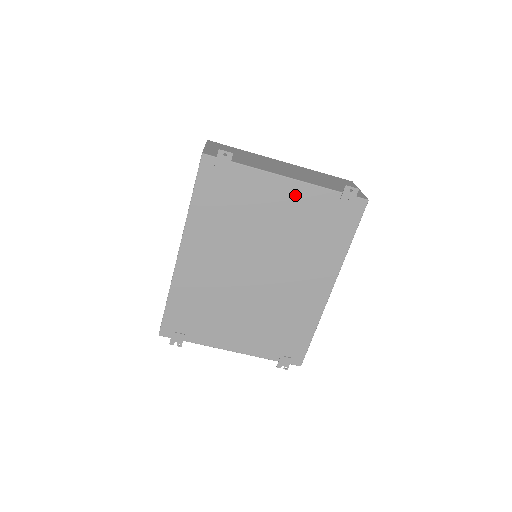
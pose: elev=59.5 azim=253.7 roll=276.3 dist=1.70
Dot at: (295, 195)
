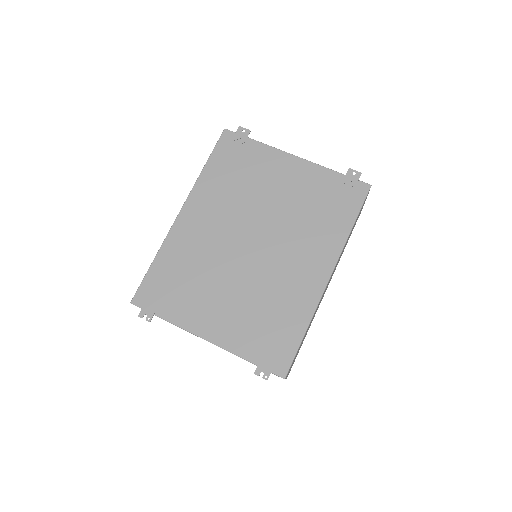
Dot at: (300, 172)
